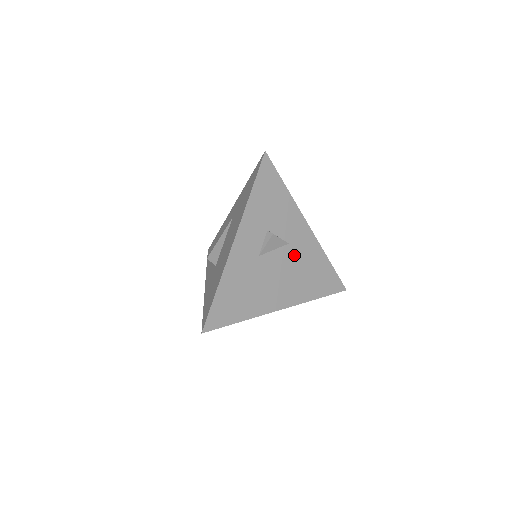
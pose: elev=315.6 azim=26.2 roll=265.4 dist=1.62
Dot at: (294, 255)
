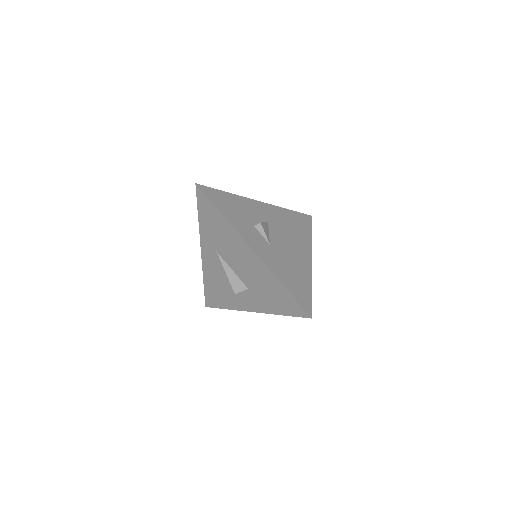
Dot at: (277, 225)
